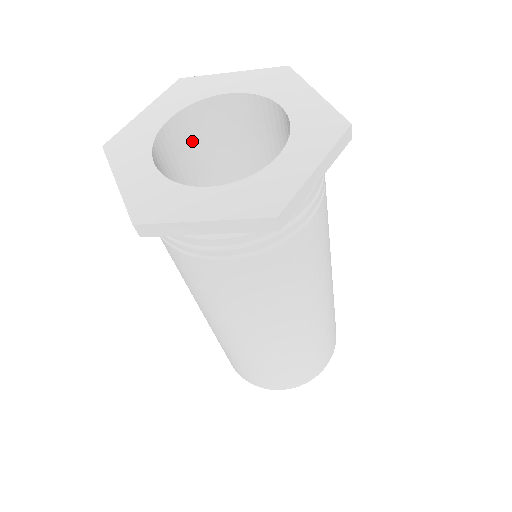
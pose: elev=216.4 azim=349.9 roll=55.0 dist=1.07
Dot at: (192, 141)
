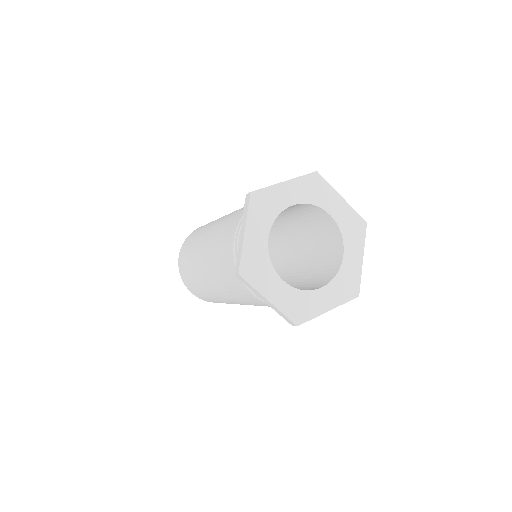
Dot at: (290, 208)
